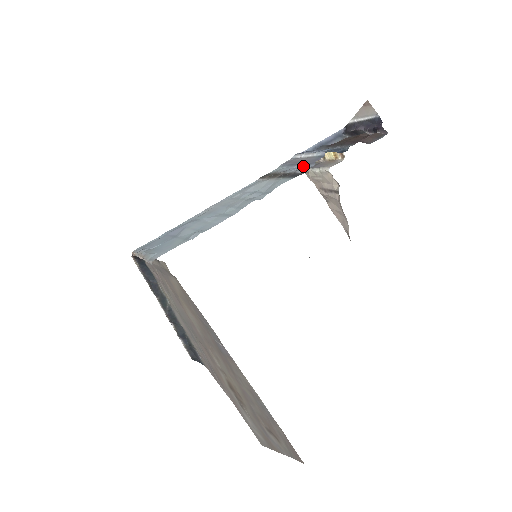
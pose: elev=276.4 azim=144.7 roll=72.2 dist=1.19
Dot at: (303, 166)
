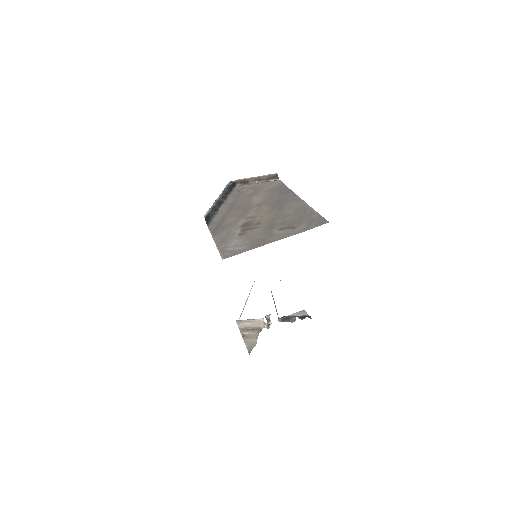
Dot at: occluded
